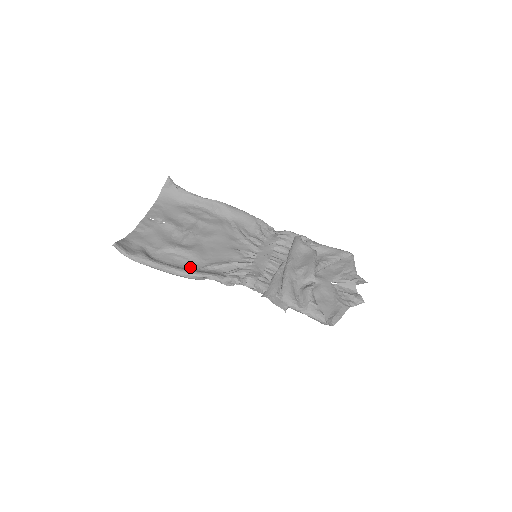
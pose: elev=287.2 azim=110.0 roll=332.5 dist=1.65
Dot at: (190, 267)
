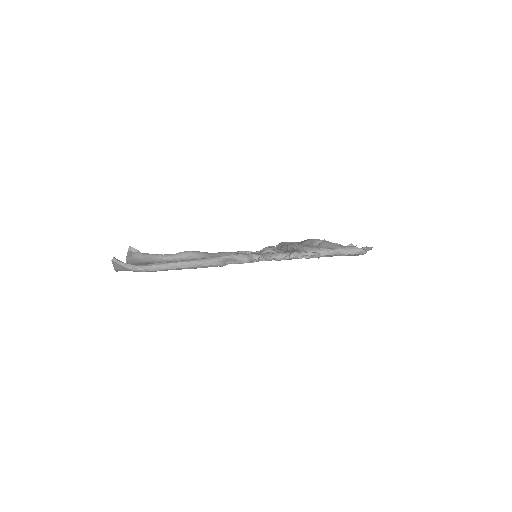
Dot at: occluded
